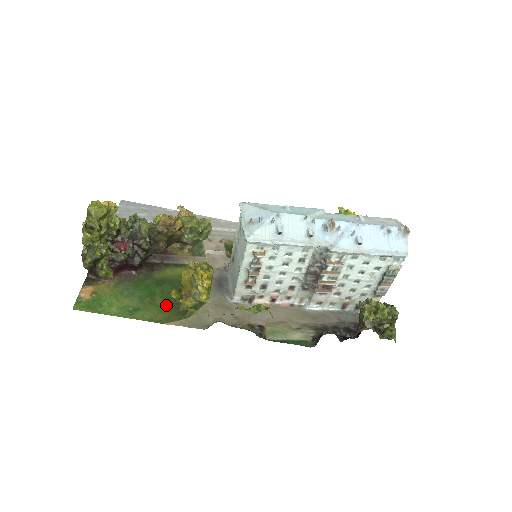
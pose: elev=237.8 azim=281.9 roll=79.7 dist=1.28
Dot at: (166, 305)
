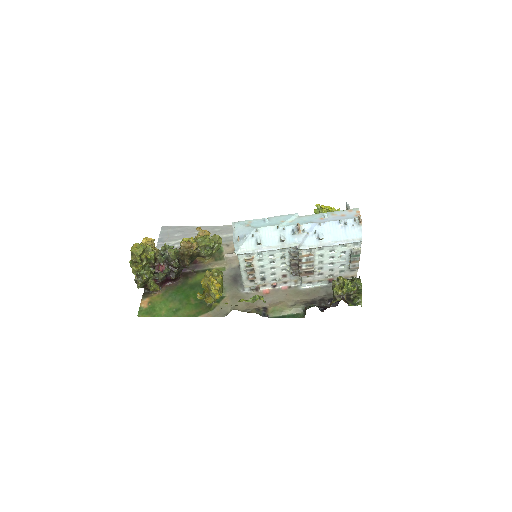
Dot at: (198, 303)
